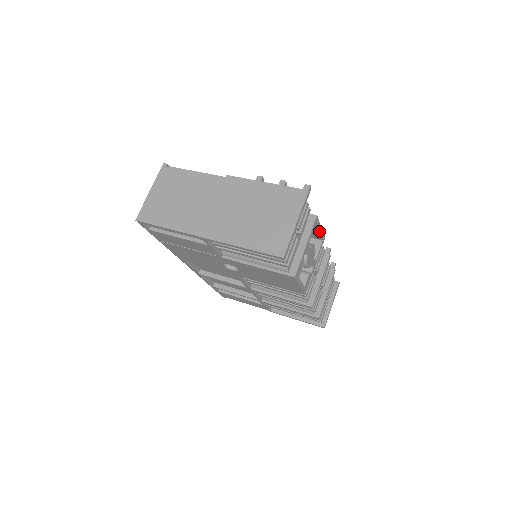
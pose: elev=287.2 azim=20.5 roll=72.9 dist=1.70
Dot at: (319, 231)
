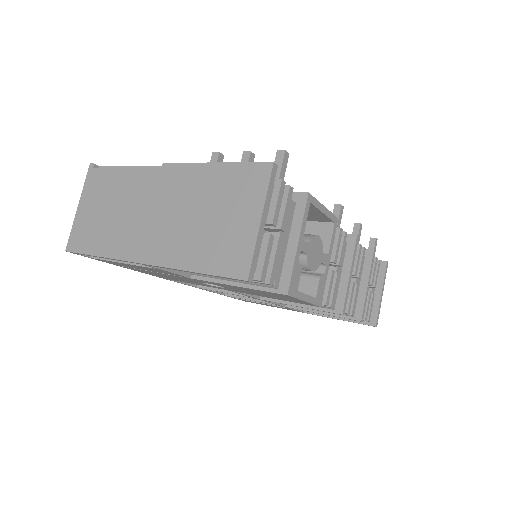
Dot at: (322, 212)
